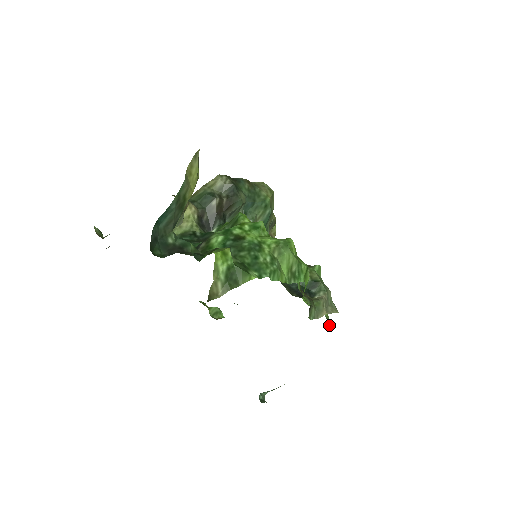
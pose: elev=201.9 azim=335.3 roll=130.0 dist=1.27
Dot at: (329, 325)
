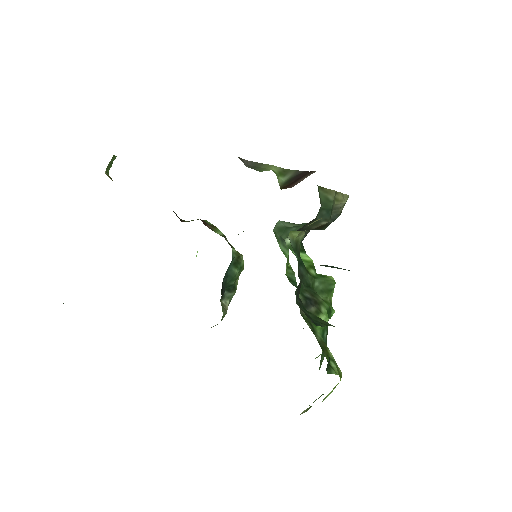
Dot at: occluded
